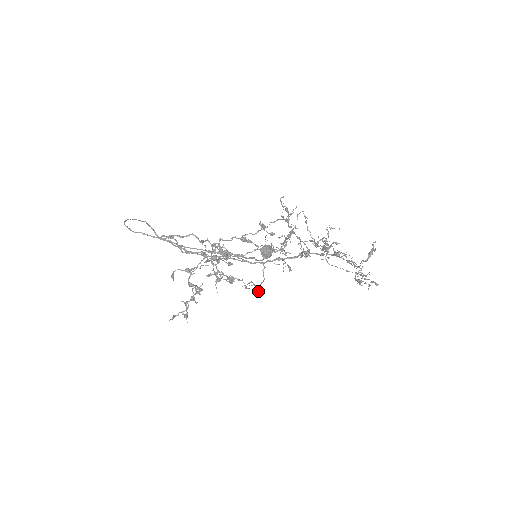
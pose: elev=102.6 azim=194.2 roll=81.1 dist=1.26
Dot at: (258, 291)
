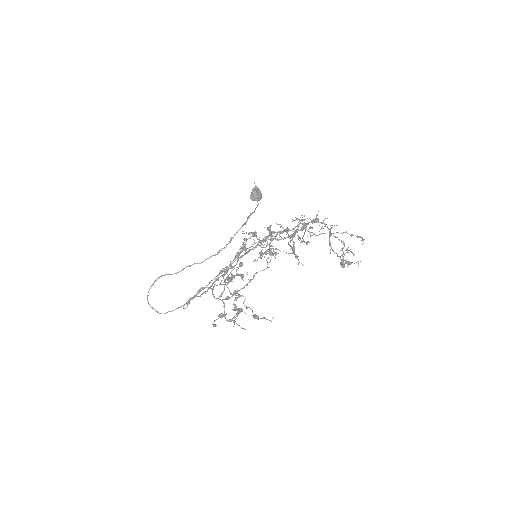
Dot at: (275, 253)
